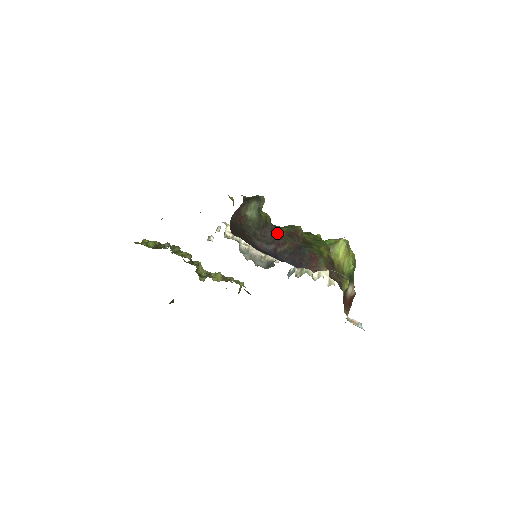
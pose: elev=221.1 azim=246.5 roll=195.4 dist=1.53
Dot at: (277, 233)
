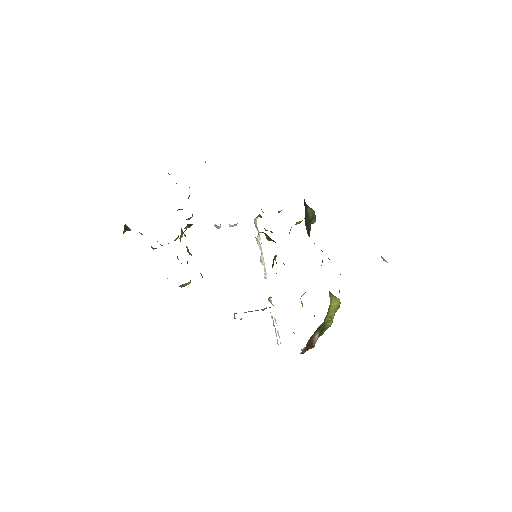
Dot at: occluded
